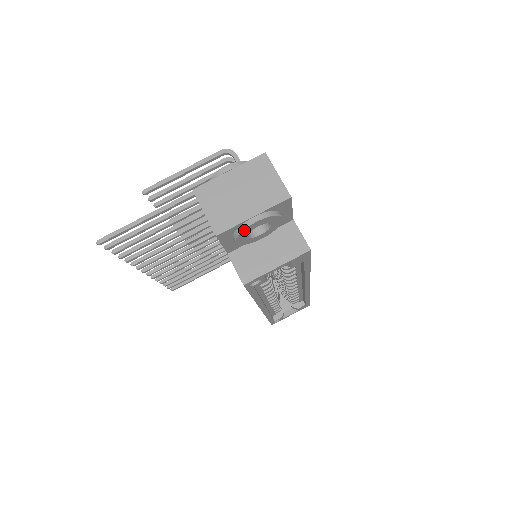
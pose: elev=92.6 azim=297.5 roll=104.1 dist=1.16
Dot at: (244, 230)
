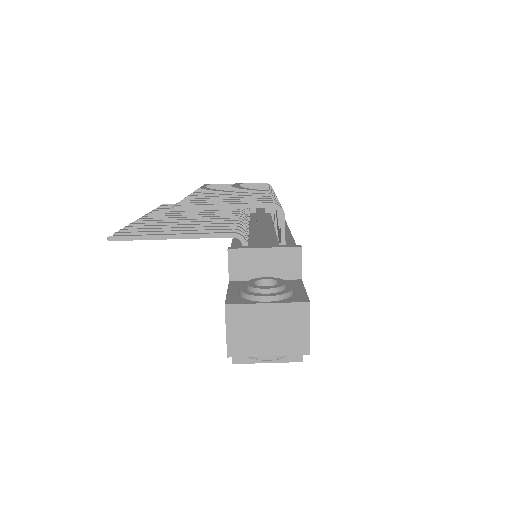
Dot at: (254, 358)
